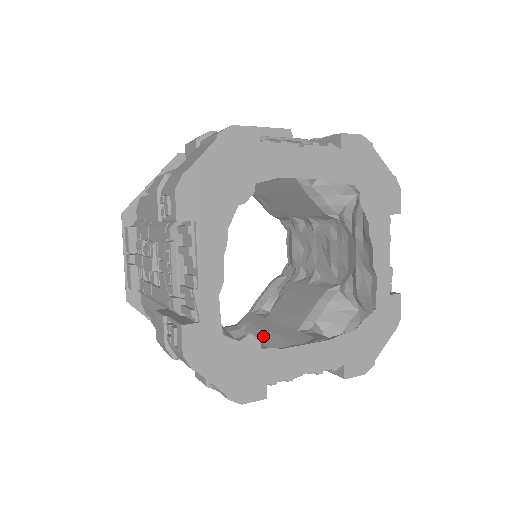
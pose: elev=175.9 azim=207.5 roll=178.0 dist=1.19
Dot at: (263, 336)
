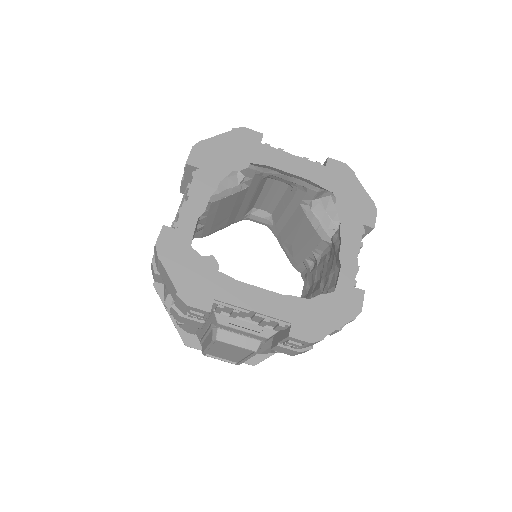
Dot at: occluded
